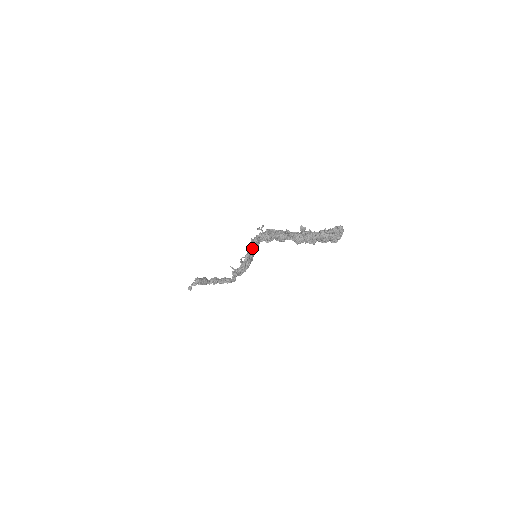
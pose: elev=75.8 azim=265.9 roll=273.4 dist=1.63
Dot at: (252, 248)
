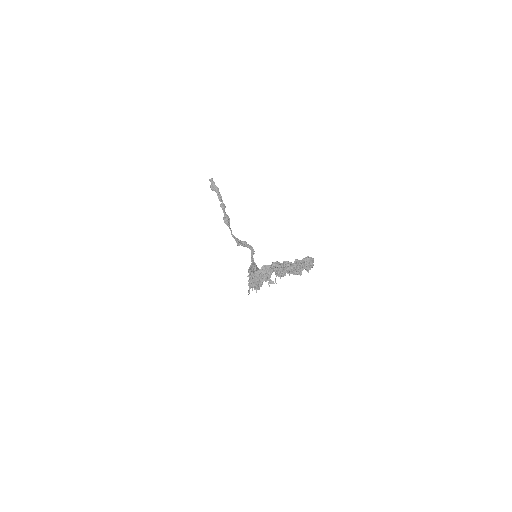
Dot at: occluded
